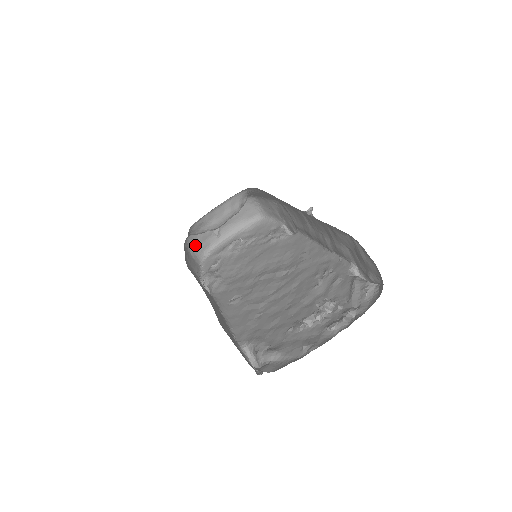
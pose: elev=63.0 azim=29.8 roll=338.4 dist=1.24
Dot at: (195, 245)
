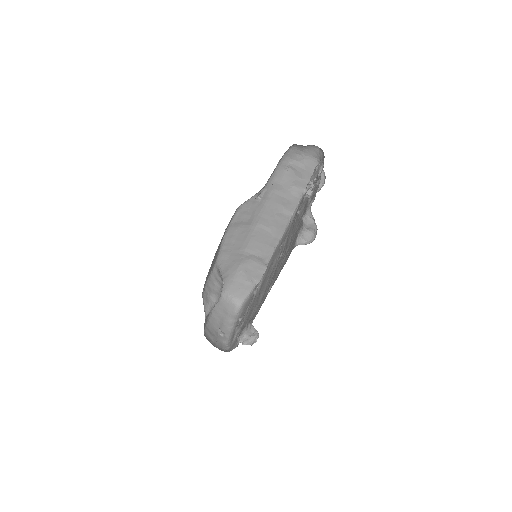
Dot at: (213, 344)
